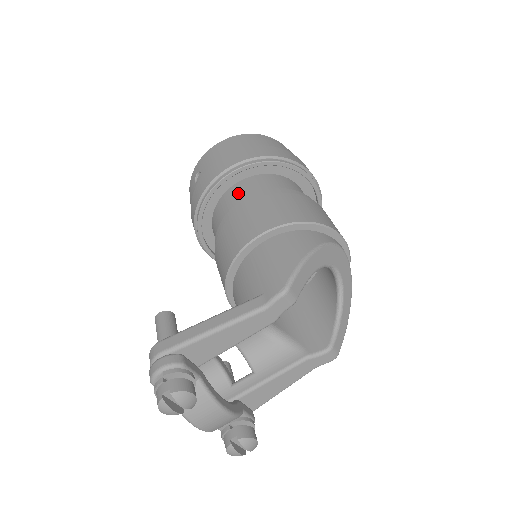
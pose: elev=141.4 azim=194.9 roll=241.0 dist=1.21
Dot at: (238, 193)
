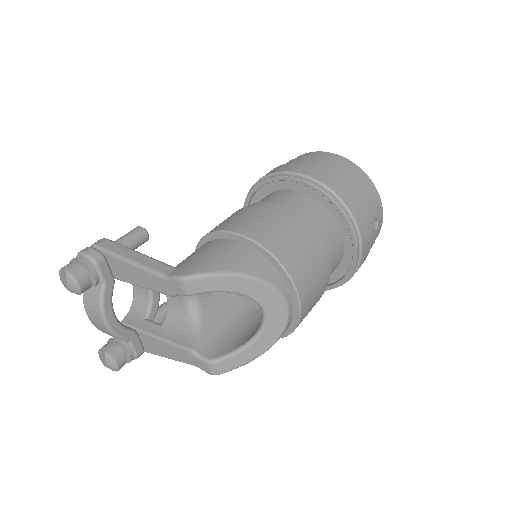
Dot at: (280, 197)
